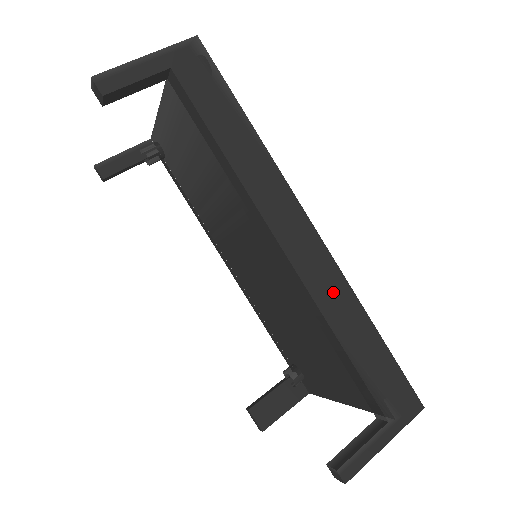
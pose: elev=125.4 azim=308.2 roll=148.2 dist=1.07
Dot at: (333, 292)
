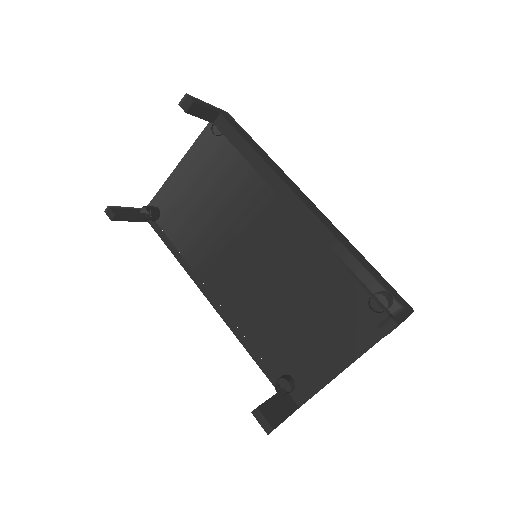
Dot at: (337, 233)
